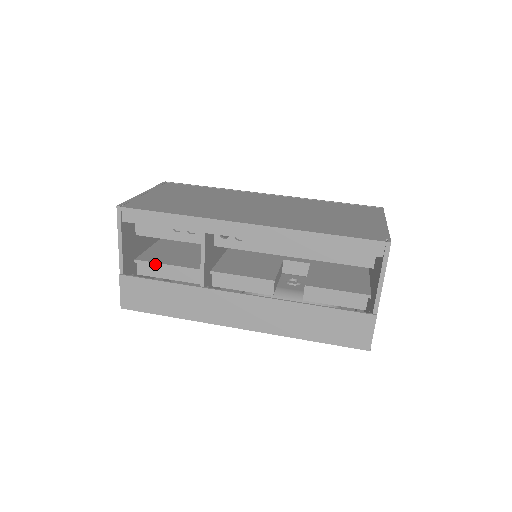
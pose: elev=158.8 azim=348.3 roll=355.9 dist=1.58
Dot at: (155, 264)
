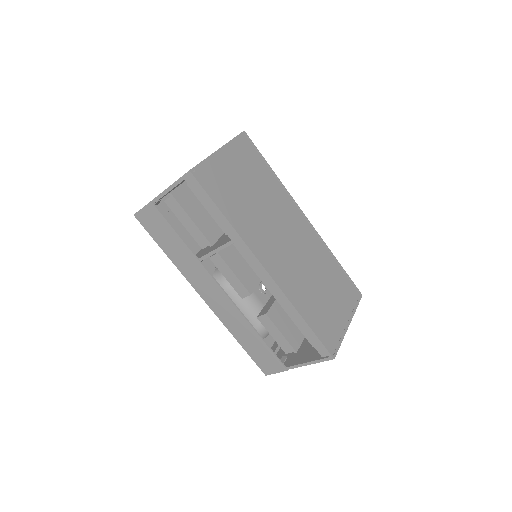
Dot at: (183, 210)
